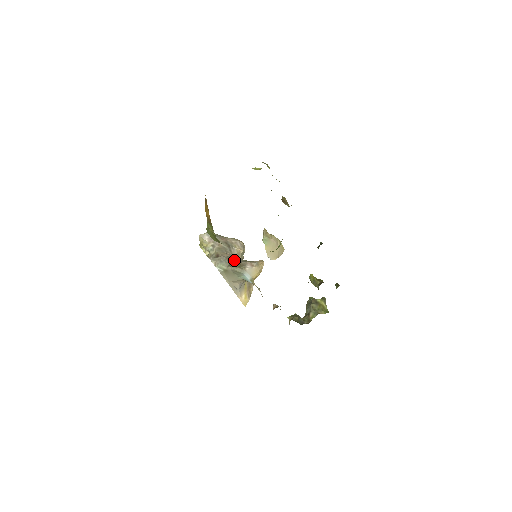
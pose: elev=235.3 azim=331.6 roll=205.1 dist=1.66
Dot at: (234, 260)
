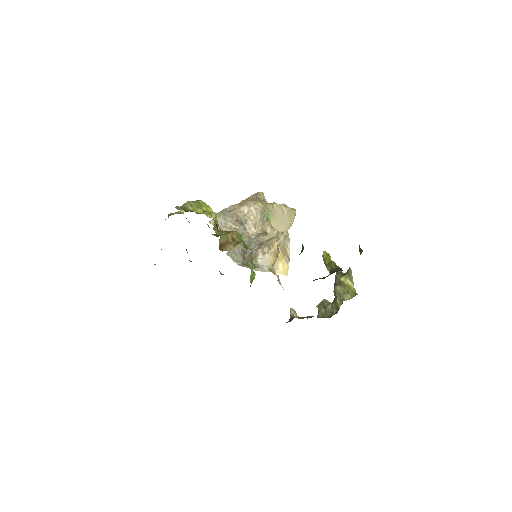
Dot at: occluded
